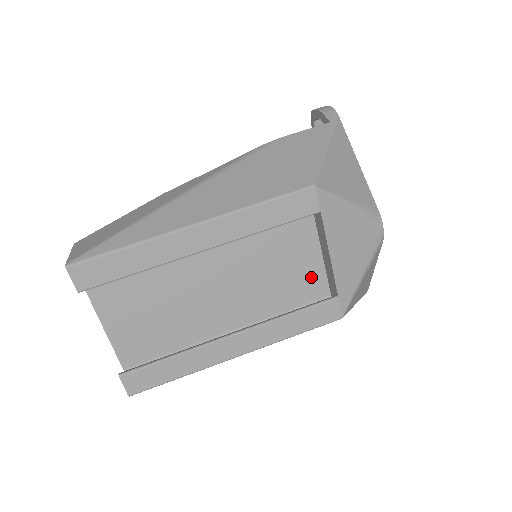
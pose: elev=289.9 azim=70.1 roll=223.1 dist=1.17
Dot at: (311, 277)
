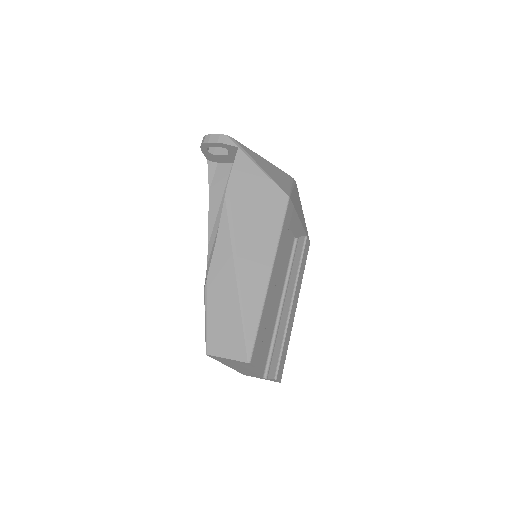
Dot at: (288, 239)
